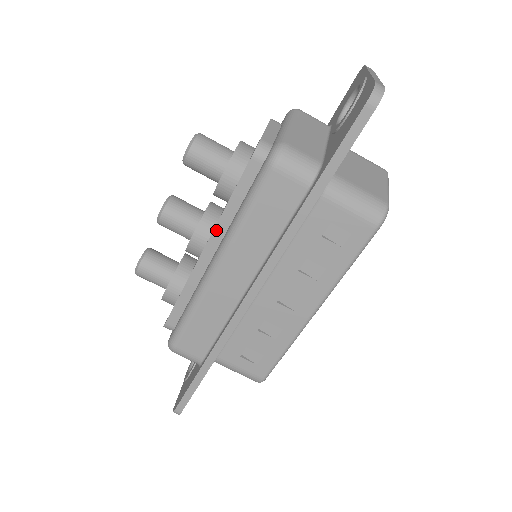
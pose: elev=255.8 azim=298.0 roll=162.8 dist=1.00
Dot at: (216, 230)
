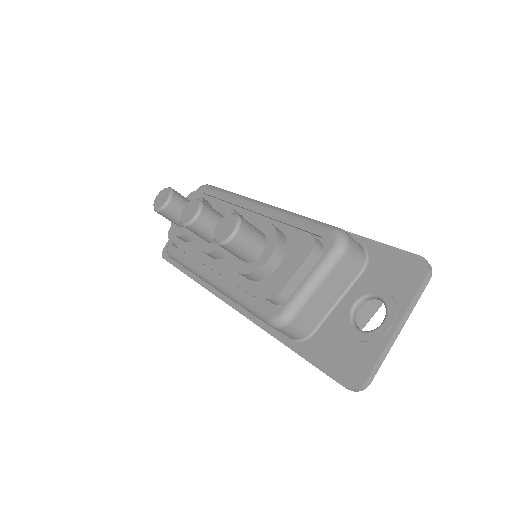
Dot at: (222, 272)
